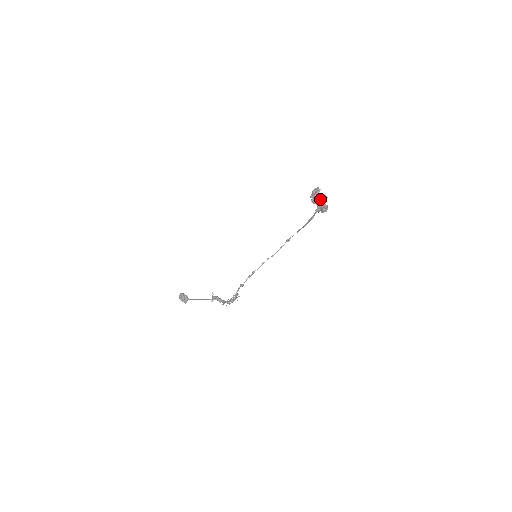
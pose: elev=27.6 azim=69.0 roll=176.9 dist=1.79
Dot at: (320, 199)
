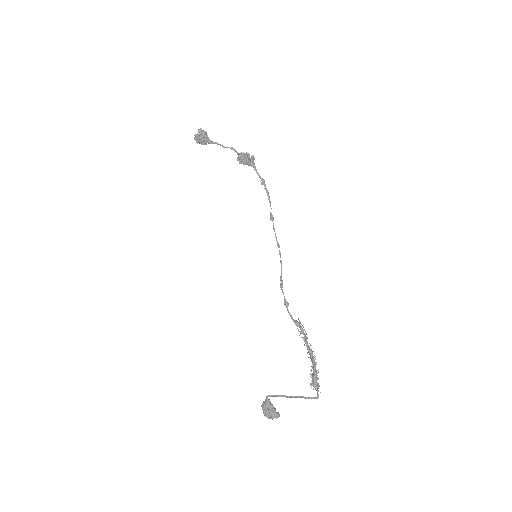
Dot at: (198, 132)
